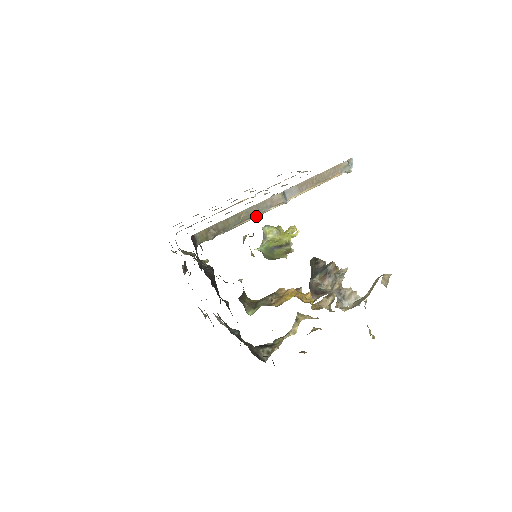
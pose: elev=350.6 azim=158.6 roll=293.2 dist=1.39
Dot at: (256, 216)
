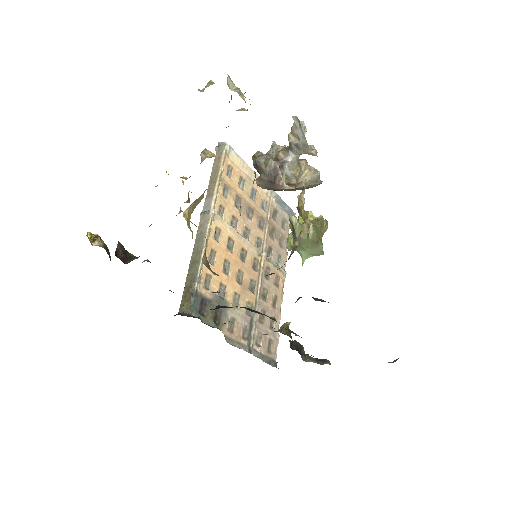
Dot at: (205, 245)
